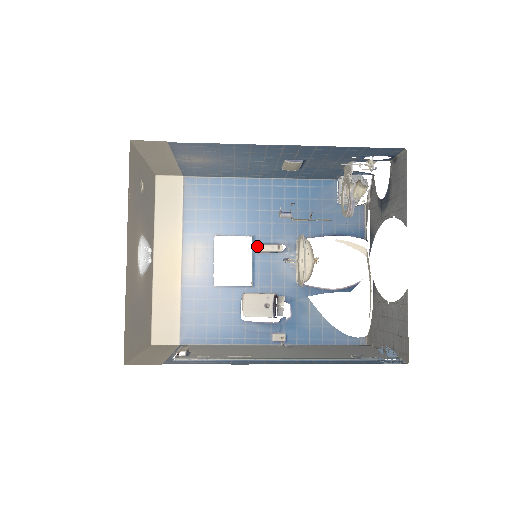
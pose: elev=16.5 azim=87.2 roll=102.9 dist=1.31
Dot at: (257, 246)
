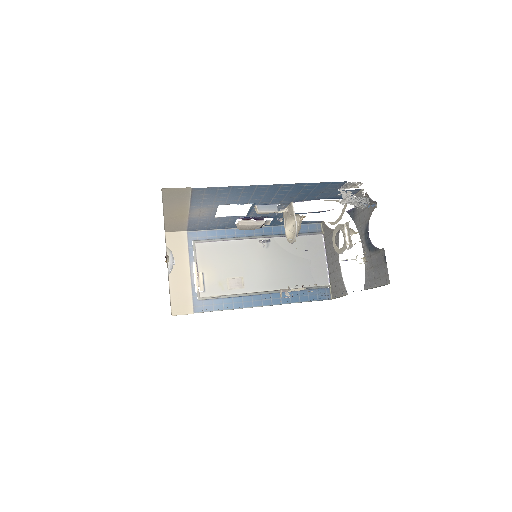
Dot at: (256, 209)
